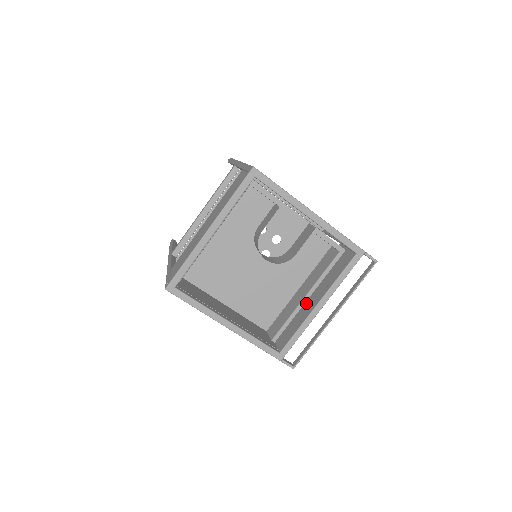
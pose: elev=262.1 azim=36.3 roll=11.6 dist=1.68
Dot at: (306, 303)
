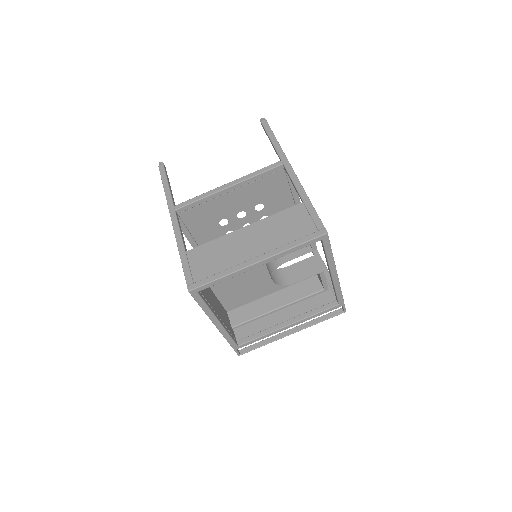
Dot at: (275, 313)
